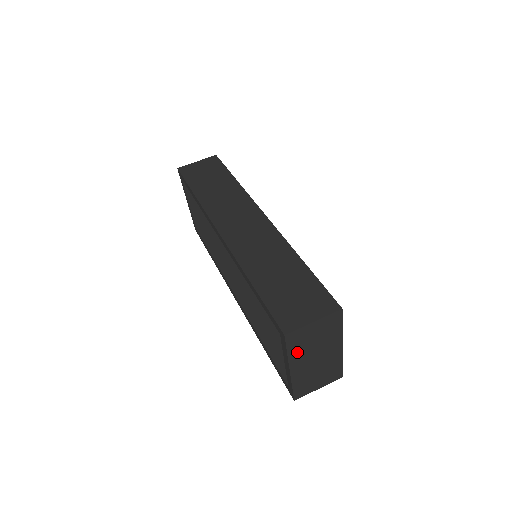
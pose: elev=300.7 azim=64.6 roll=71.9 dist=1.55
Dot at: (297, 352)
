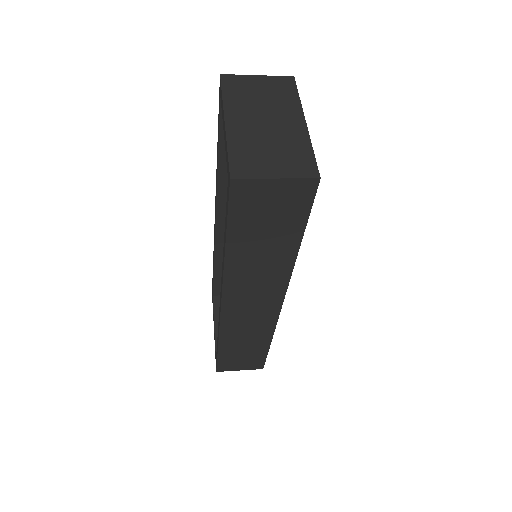
Dot at: (236, 101)
